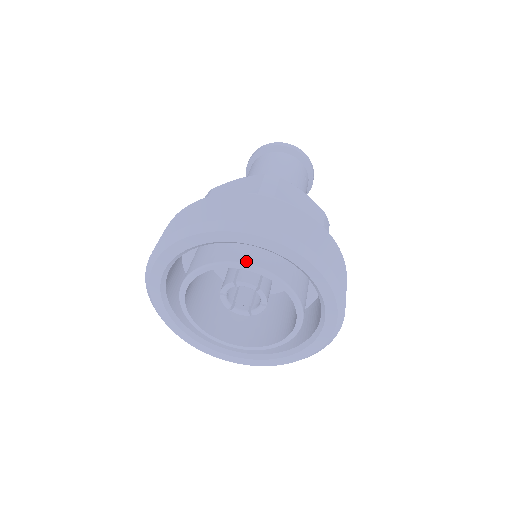
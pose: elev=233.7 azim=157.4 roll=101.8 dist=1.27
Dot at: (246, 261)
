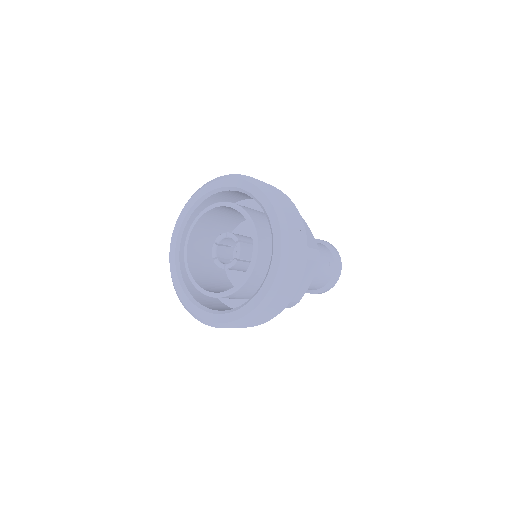
Dot at: (239, 205)
